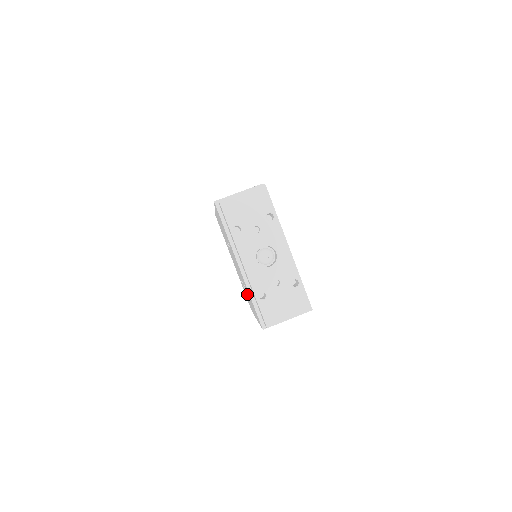
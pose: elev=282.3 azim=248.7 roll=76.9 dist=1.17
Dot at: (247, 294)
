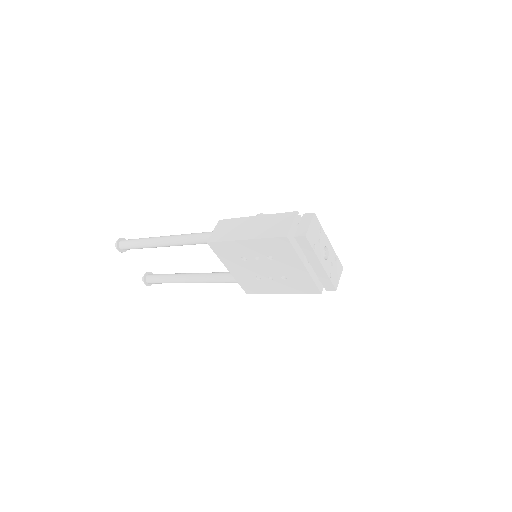
Dot at: (281, 282)
